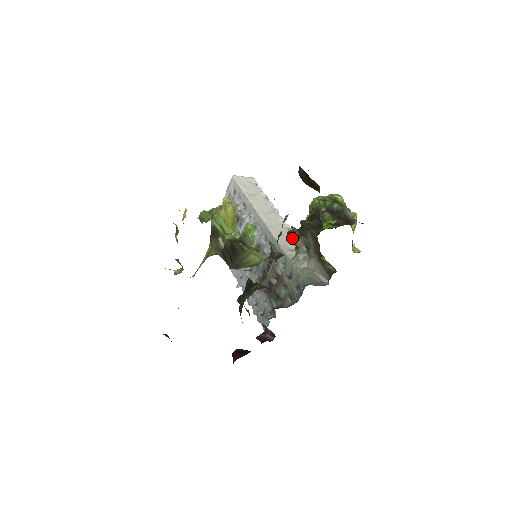
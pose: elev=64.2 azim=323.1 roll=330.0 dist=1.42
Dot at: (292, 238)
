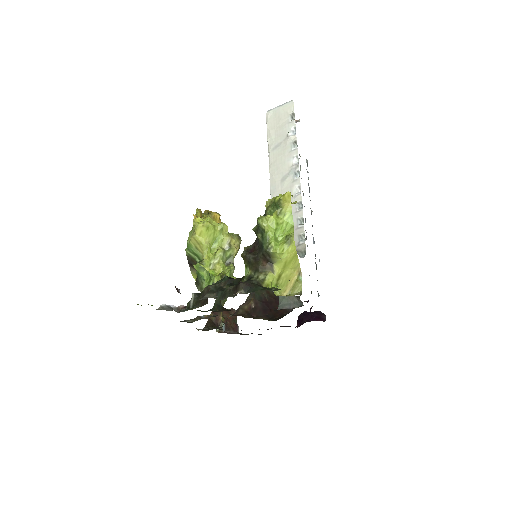
Dot at: (295, 223)
